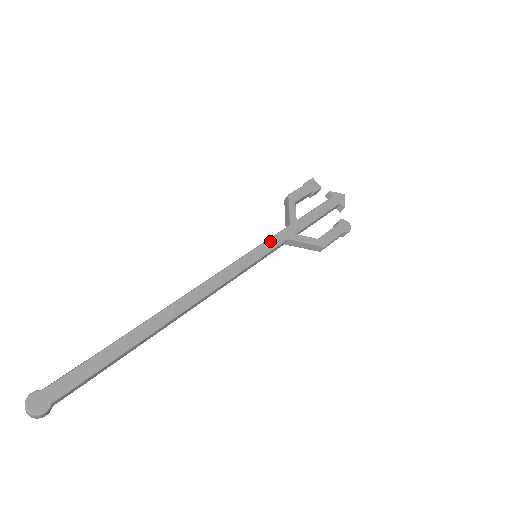
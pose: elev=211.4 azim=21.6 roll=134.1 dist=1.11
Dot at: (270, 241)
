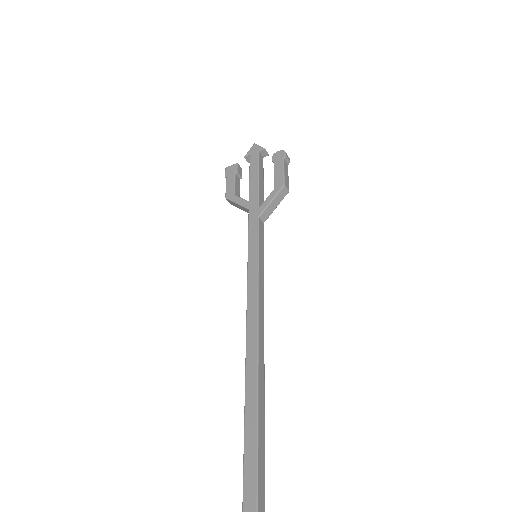
Dot at: (250, 236)
